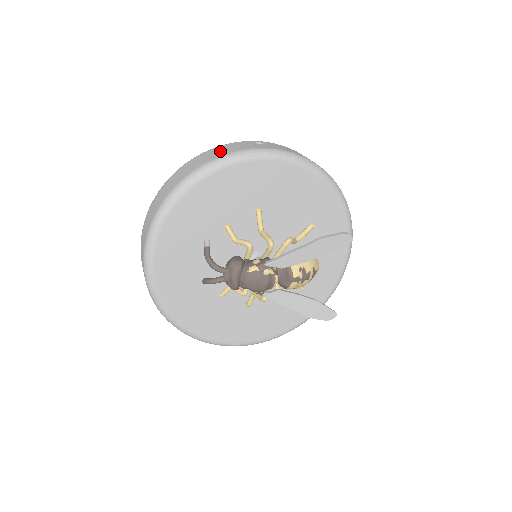
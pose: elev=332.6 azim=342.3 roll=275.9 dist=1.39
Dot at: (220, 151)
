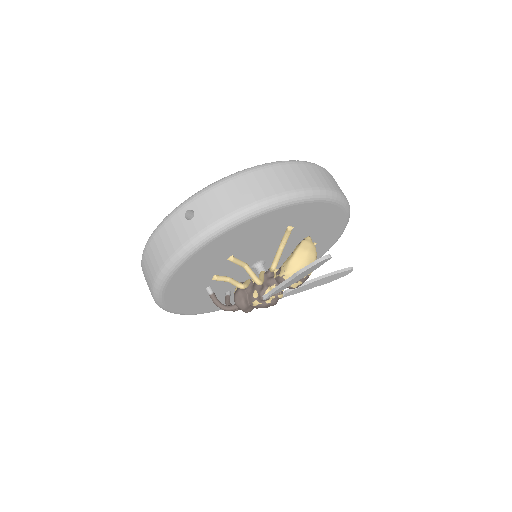
Dot at: (162, 248)
